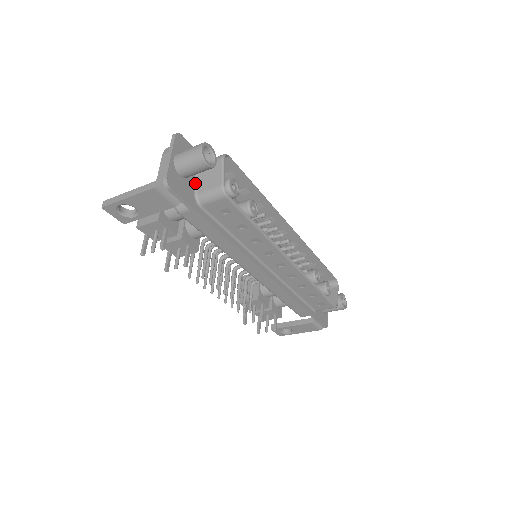
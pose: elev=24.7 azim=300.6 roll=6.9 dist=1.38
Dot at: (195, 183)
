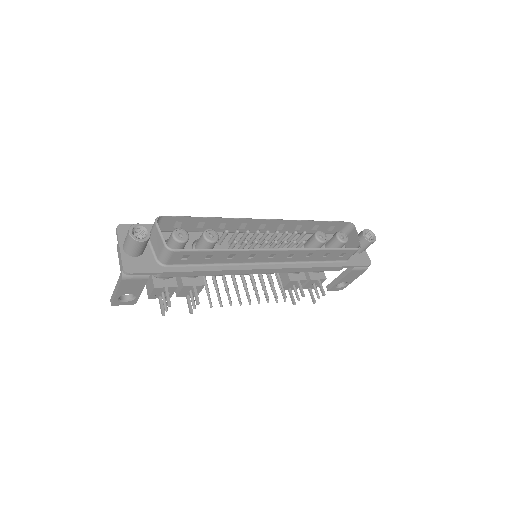
Dot at: (153, 251)
